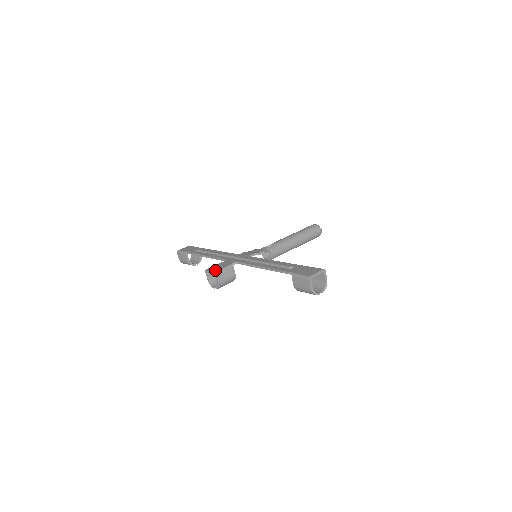
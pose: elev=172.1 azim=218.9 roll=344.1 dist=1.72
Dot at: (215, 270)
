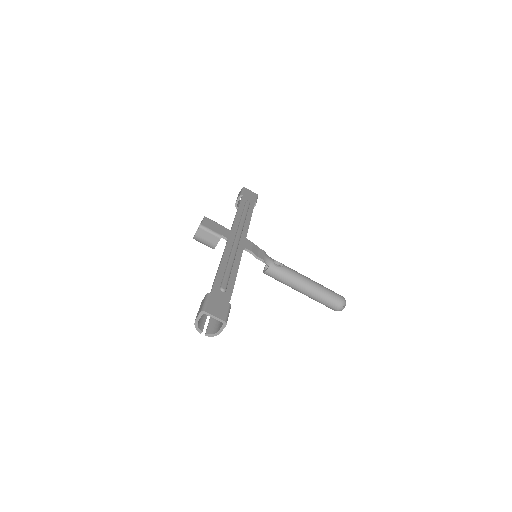
Dot at: (204, 224)
